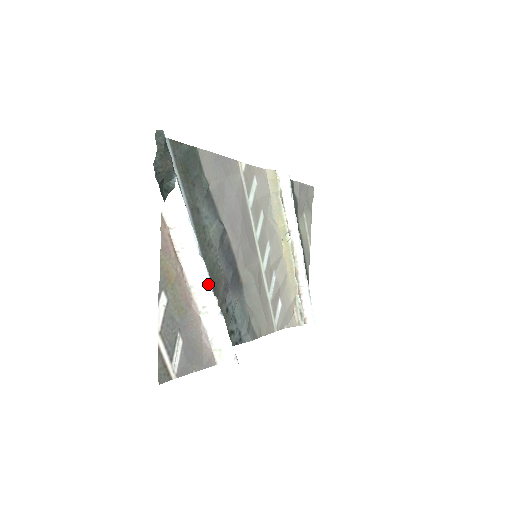
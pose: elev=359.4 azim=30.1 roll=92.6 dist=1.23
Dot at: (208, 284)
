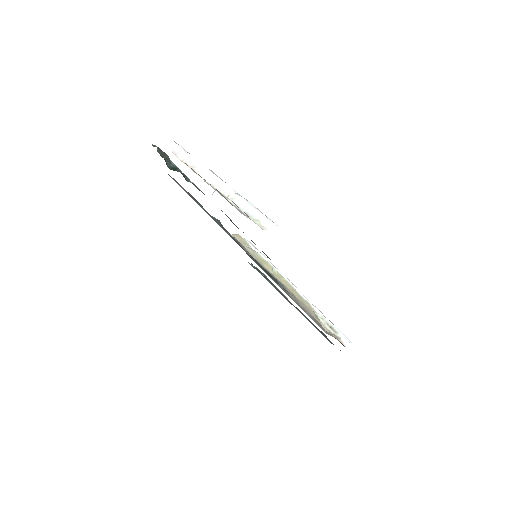
Dot at: (222, 181)
